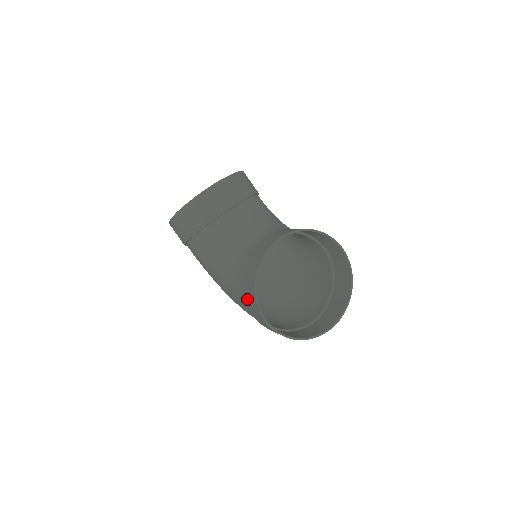
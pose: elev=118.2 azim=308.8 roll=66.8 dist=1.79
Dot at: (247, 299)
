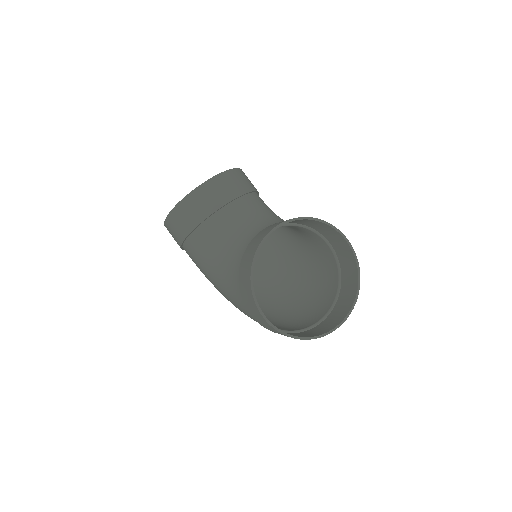
Dot at: (244, 295)
